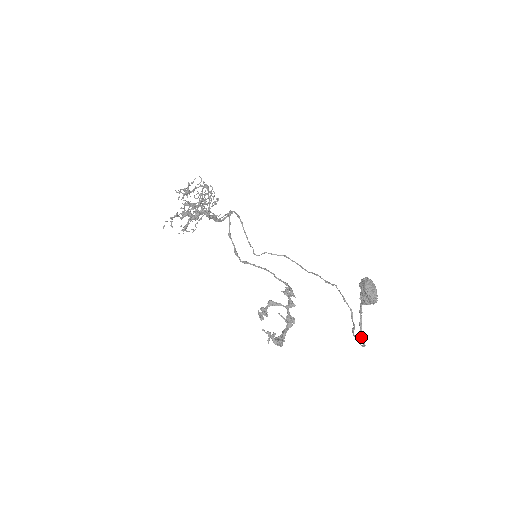
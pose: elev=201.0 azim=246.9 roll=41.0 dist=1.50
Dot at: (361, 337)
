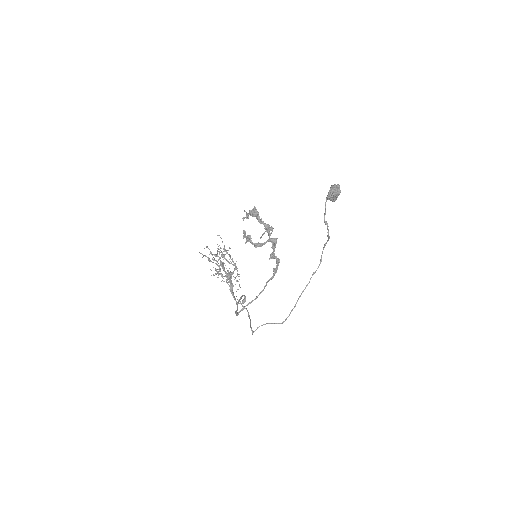
Dot at: occluded
